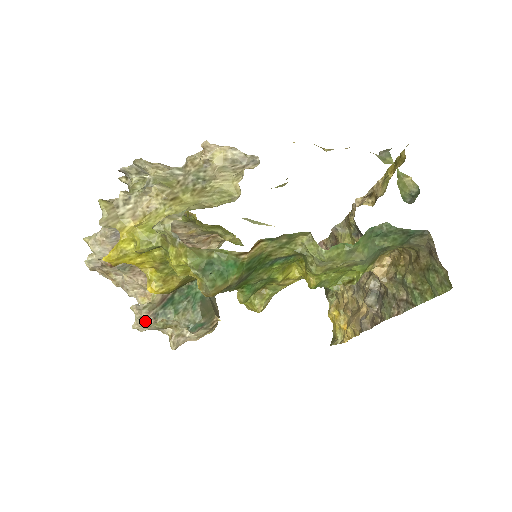
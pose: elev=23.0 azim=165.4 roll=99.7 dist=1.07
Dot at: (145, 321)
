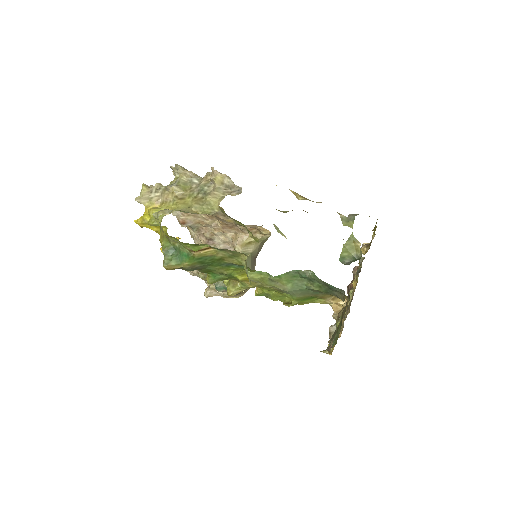
Dot at: occluded
